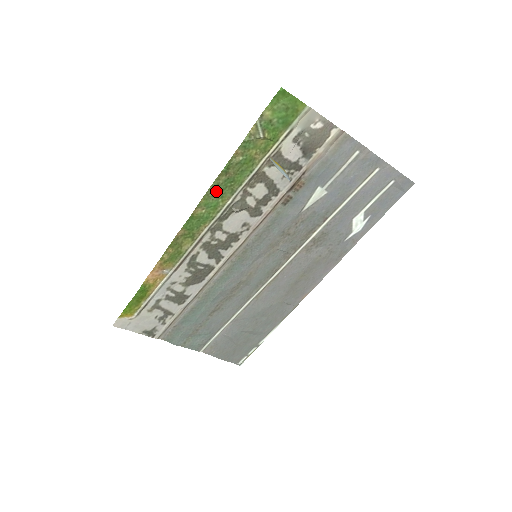
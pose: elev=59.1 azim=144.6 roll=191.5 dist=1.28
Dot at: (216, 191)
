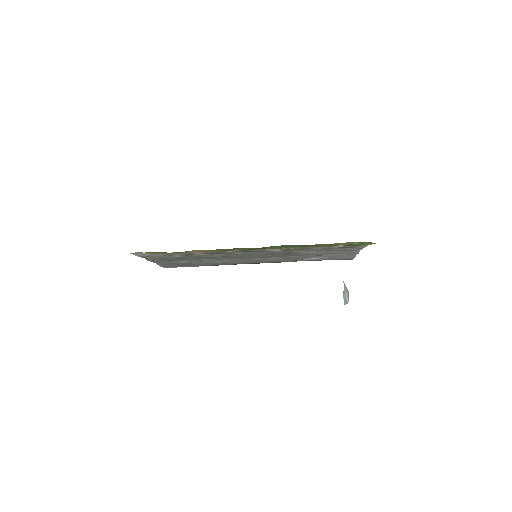
Dot at: (288, 246)
